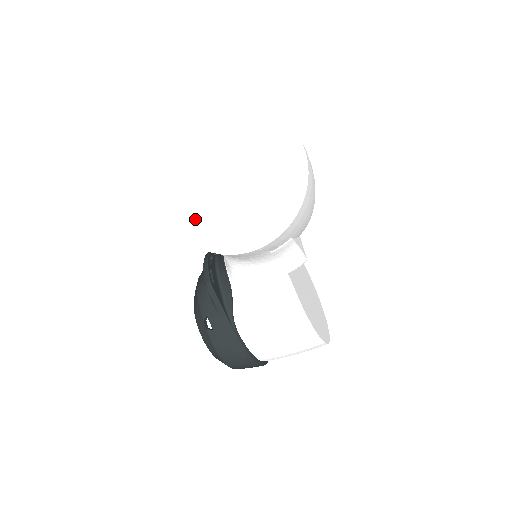
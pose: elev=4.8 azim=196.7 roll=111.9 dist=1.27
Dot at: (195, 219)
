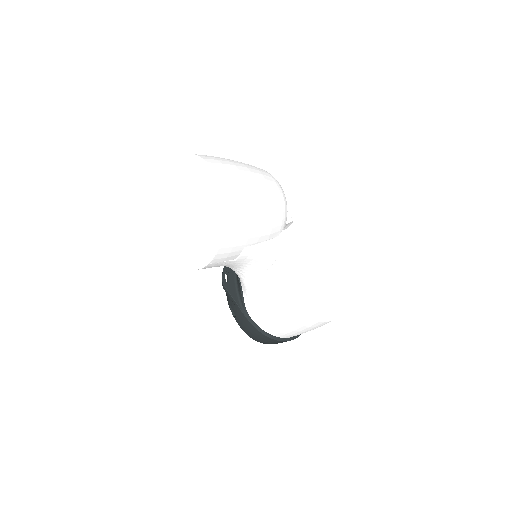
Dot at: (177, 246)
